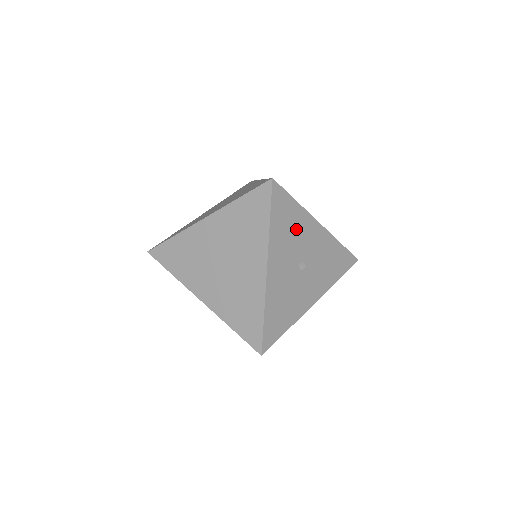
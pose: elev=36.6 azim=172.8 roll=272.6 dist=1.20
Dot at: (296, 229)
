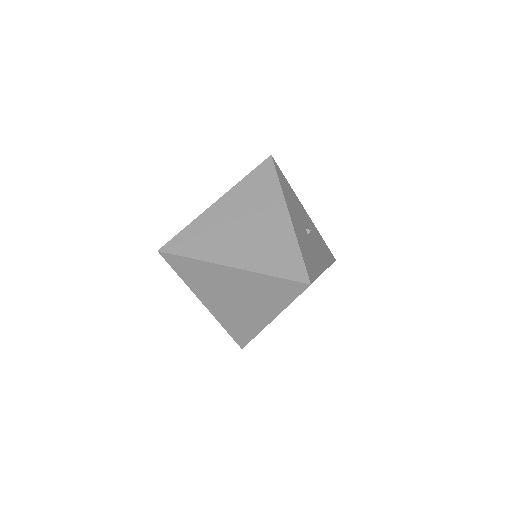
Dot at: (294, 201)
